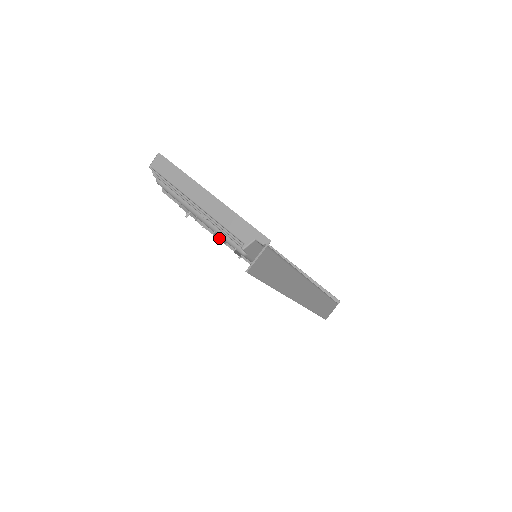
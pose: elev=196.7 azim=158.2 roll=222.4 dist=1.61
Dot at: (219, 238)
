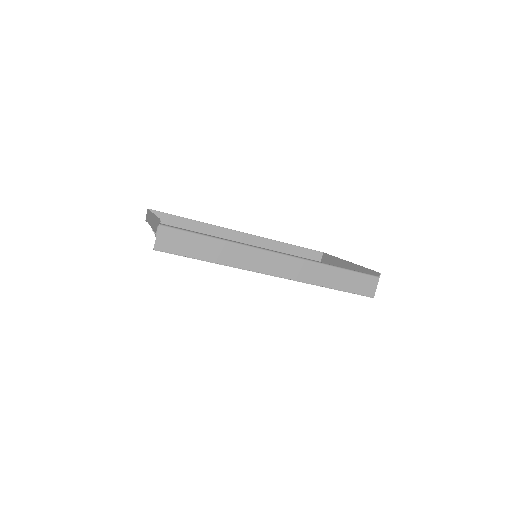
Dot at: occluded
